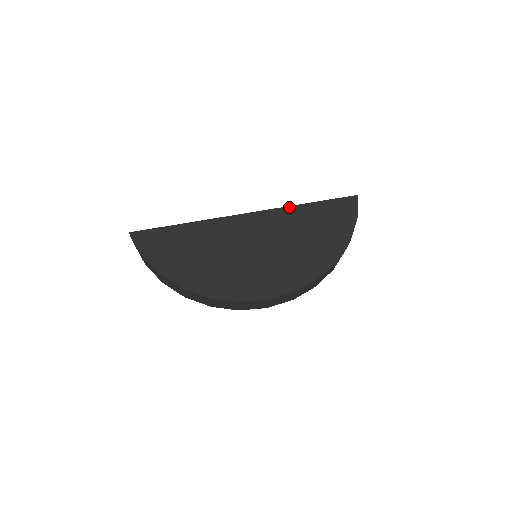
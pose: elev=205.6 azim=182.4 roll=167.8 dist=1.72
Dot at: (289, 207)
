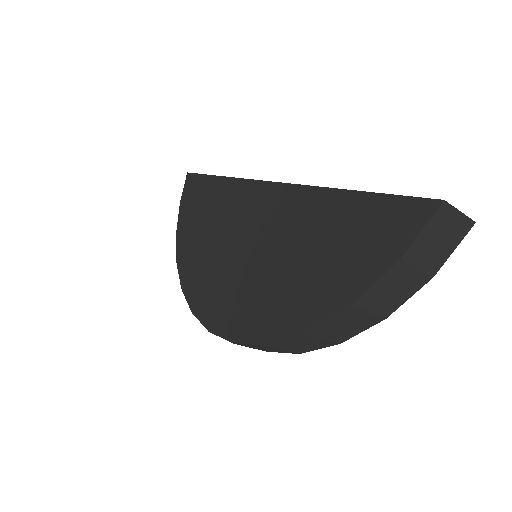
Dot at: (313, 188)
